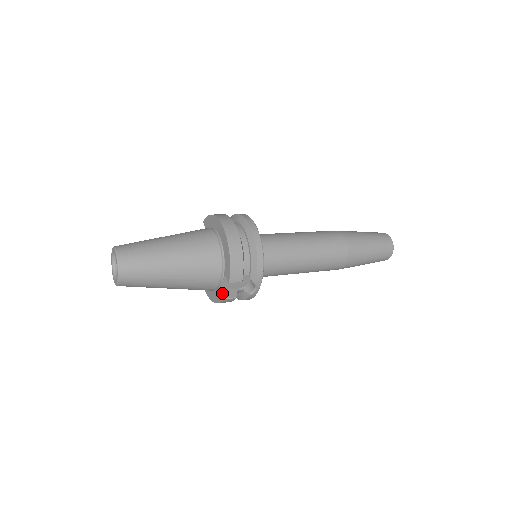
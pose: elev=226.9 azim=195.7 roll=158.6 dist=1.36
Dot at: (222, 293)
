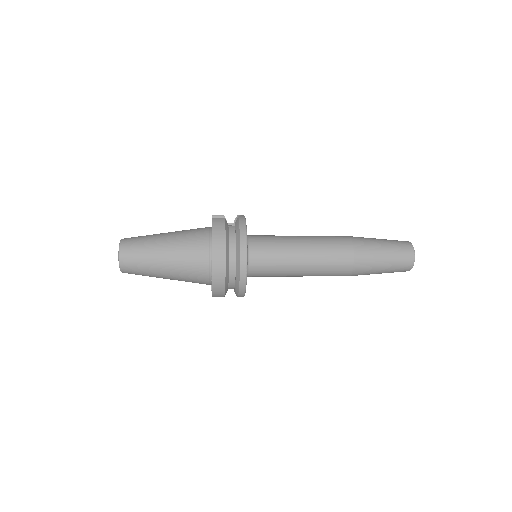
Dot at: occluded
